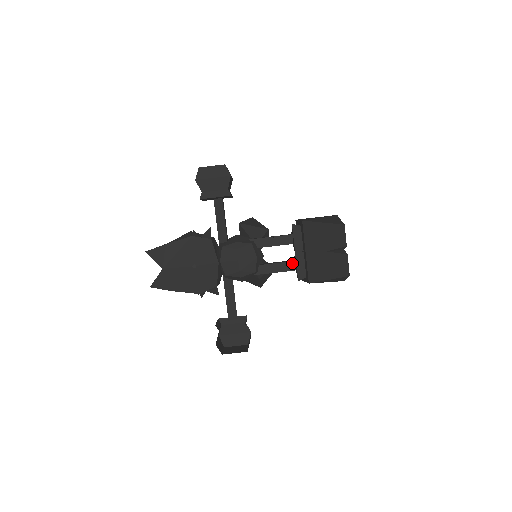
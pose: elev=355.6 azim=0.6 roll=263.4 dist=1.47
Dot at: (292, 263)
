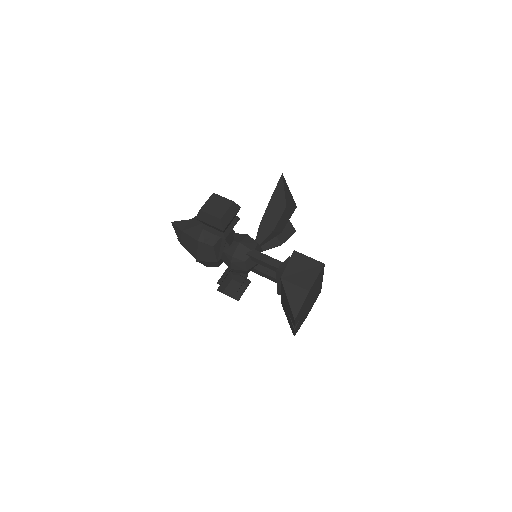
Dot at: occluded
